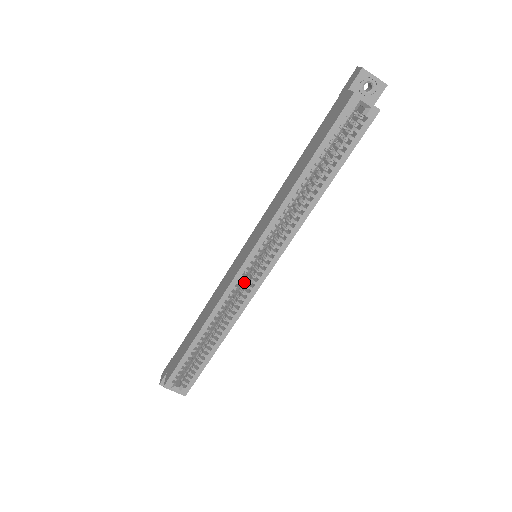
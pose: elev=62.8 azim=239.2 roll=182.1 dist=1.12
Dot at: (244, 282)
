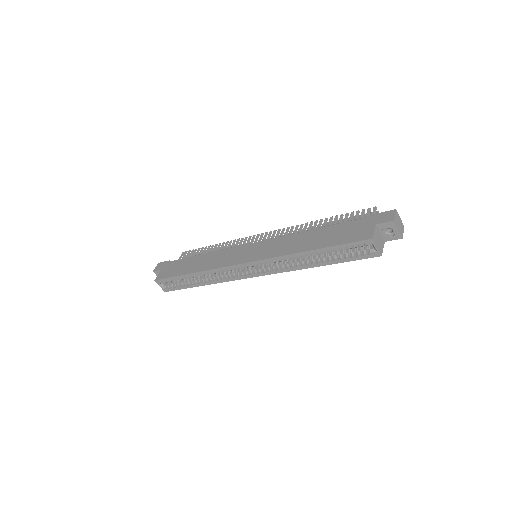
Dot at: occluded
